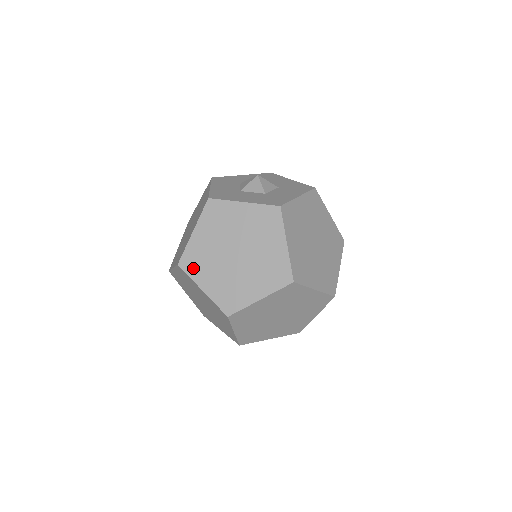
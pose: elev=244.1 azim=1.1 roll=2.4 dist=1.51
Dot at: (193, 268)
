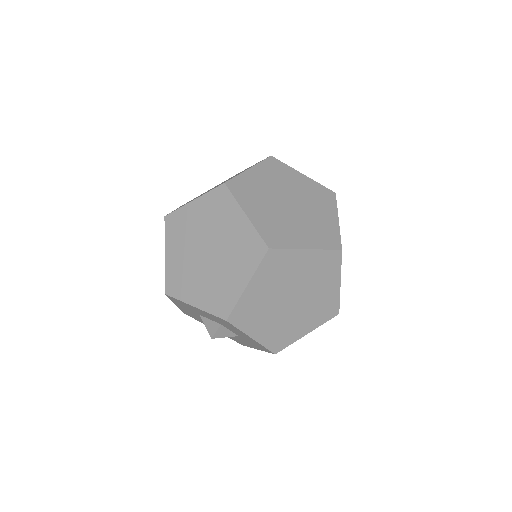
Dot at: (241, 193)
